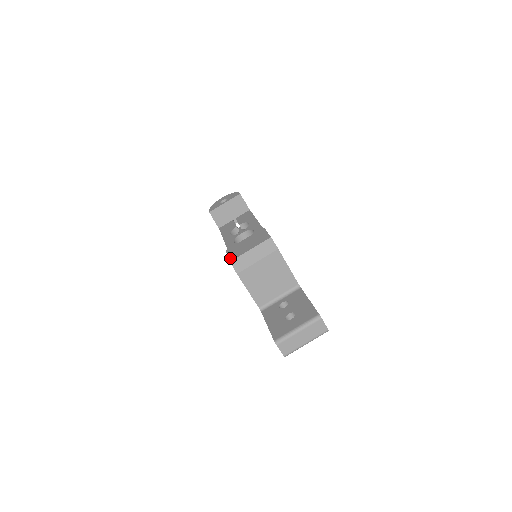
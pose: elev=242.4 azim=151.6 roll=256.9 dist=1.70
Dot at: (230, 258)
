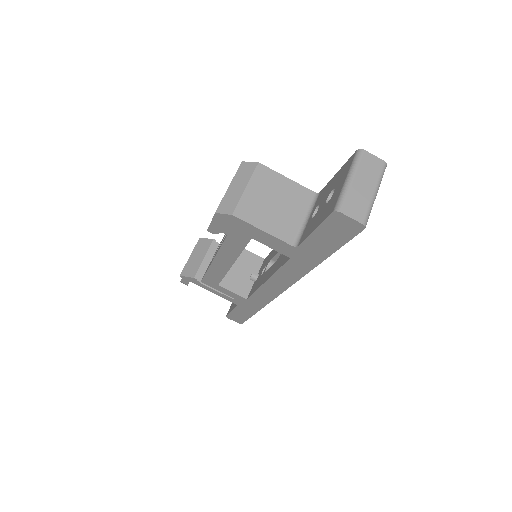
Dot at: occluded
